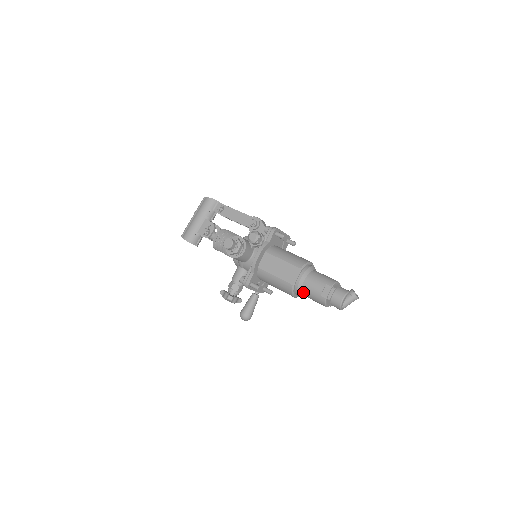
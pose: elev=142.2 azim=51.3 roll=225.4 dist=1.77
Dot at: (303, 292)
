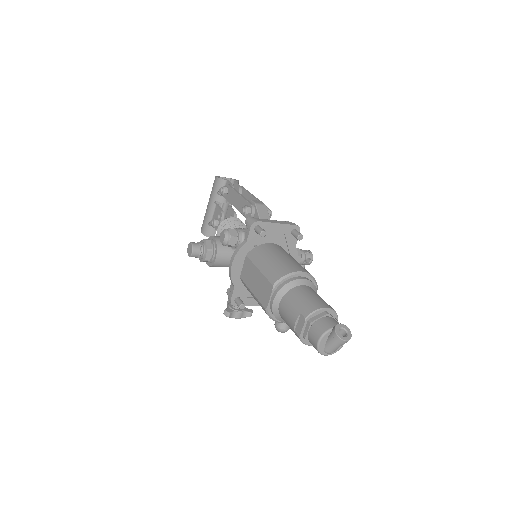
Dot at: (283, 319)
